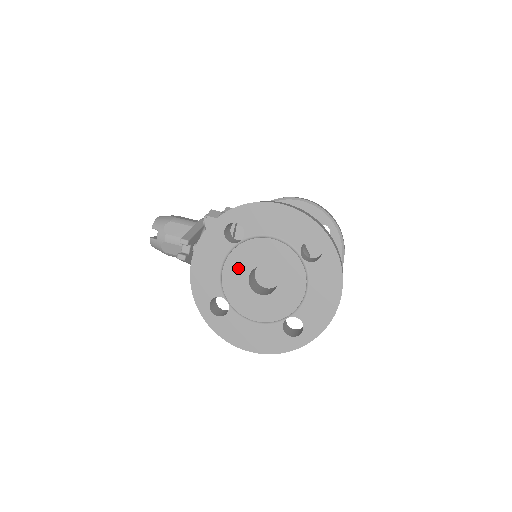
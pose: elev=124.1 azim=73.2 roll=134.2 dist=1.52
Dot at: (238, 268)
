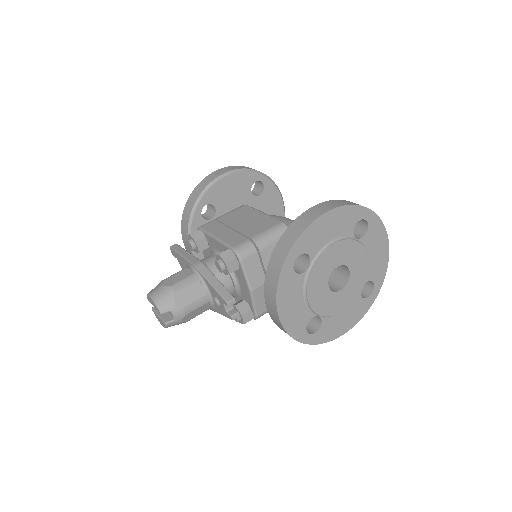
Dot at: (318, 287)
